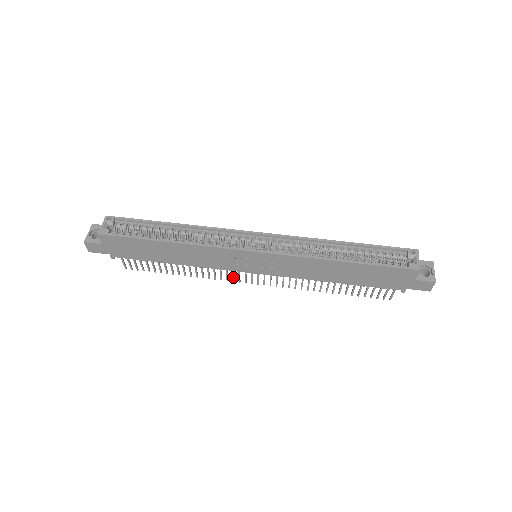
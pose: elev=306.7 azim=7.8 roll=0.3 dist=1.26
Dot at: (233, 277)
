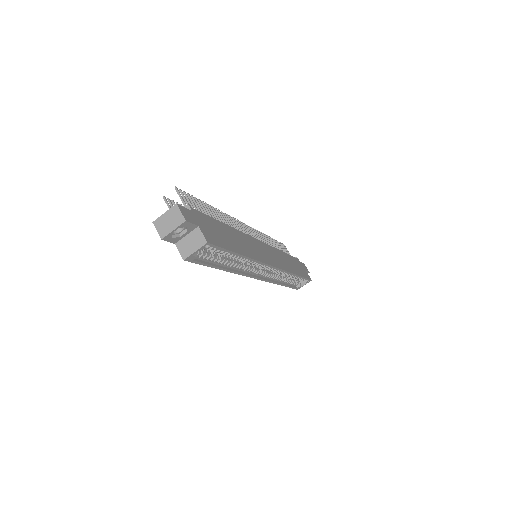
Dot at: occluded
